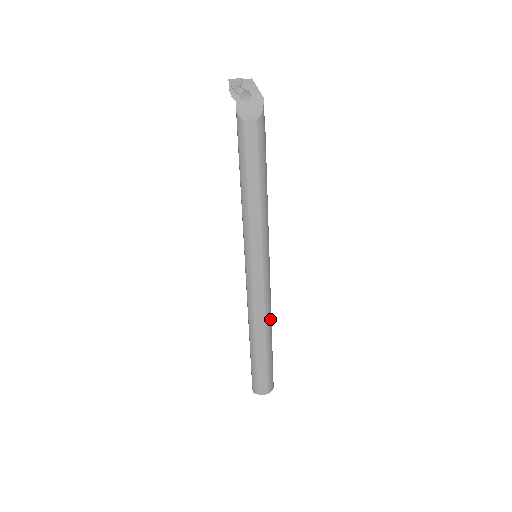
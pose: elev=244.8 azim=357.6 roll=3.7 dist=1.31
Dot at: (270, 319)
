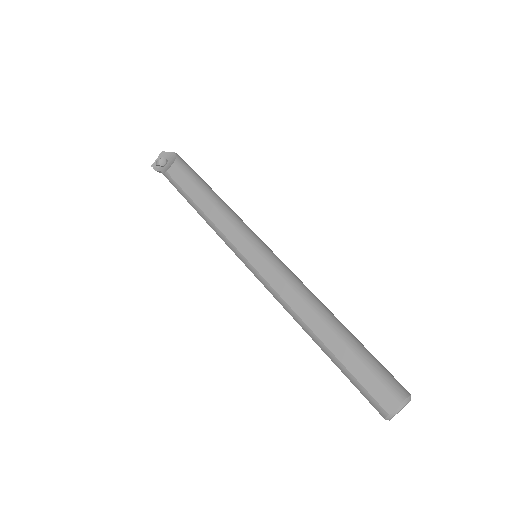
Dot at: (316, 302)
